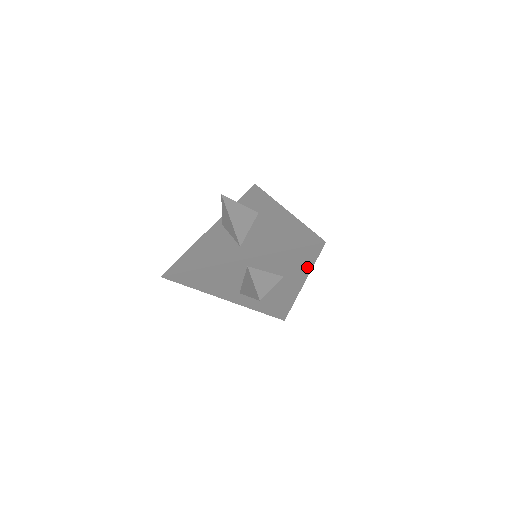
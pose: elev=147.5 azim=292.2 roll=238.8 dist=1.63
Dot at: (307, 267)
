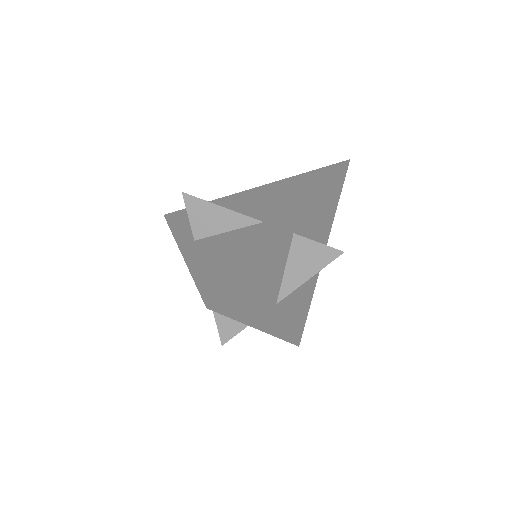
Dot at: (332, 215)
